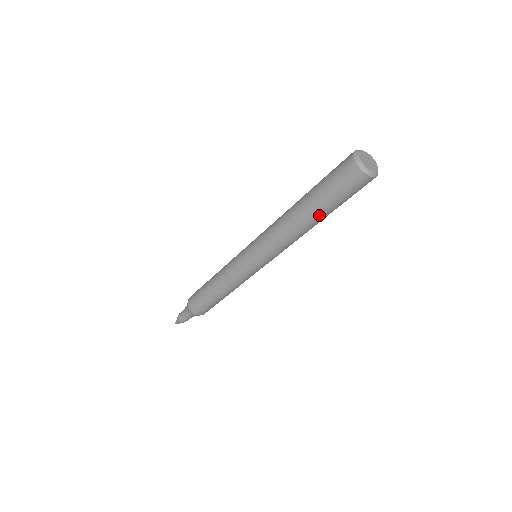
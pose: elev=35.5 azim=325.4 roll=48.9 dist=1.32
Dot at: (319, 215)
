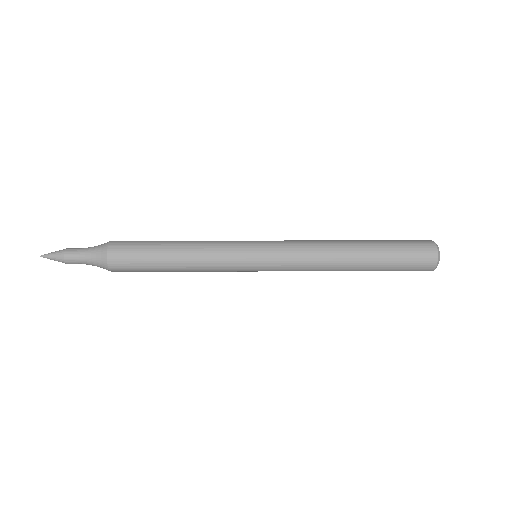
Dot at: occluded
